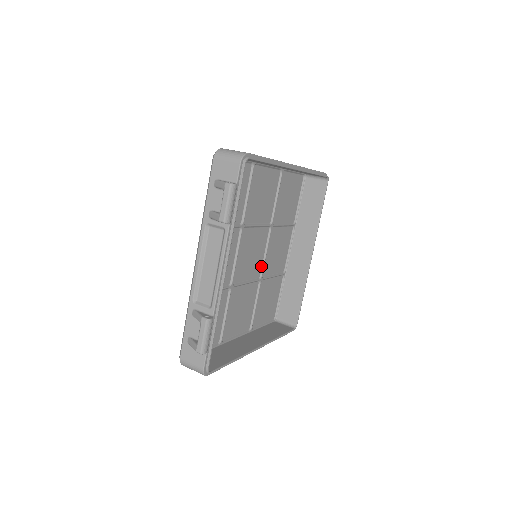
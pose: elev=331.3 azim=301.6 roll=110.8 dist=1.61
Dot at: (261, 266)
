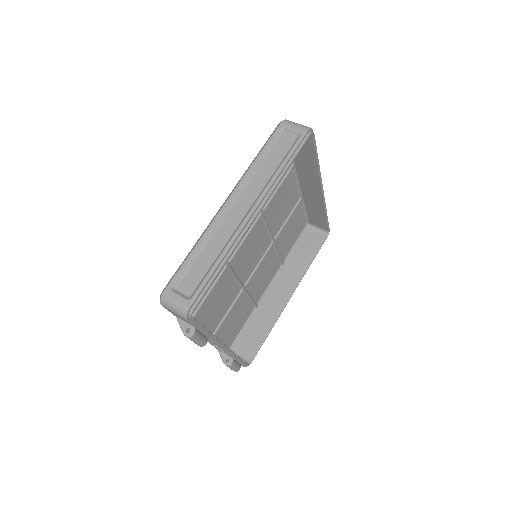
Dot at: (268, 237)
